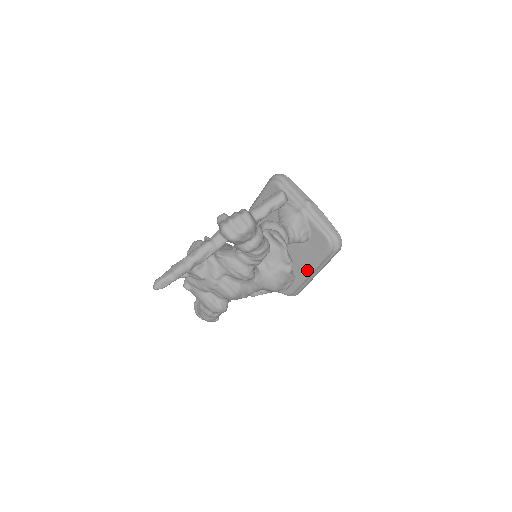
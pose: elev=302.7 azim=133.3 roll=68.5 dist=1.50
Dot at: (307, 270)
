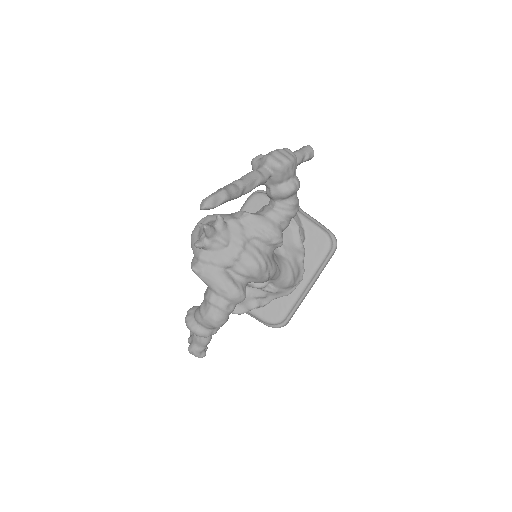
Dot at: (303, 280)
